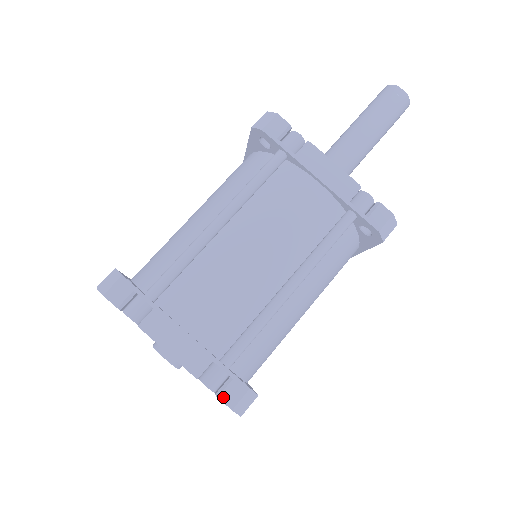
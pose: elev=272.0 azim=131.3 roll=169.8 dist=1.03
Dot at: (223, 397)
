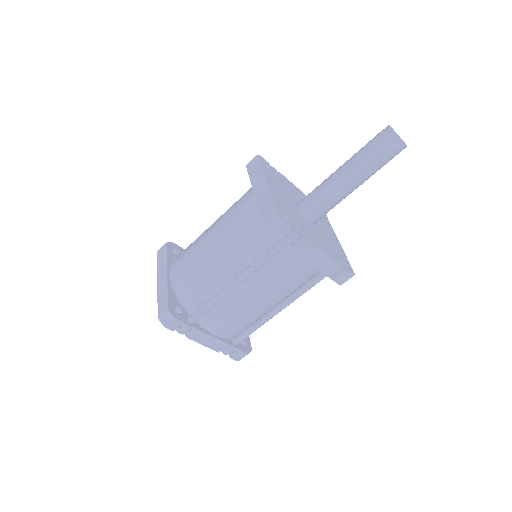
Dot at: (234, 358)
